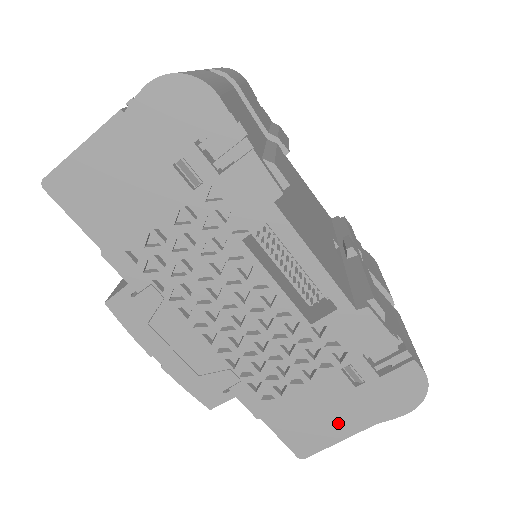
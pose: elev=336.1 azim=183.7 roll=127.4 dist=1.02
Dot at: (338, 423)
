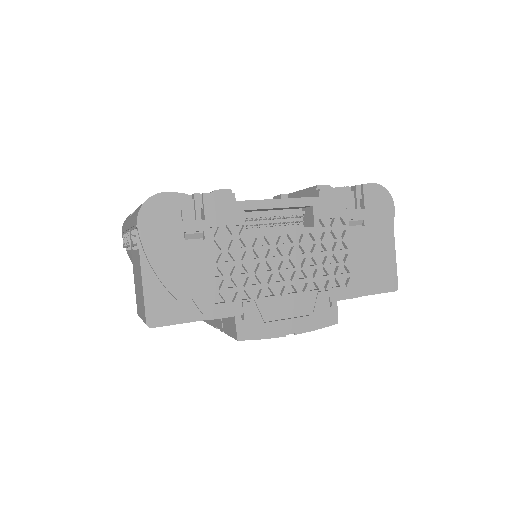
Dot at: (383, 250)
